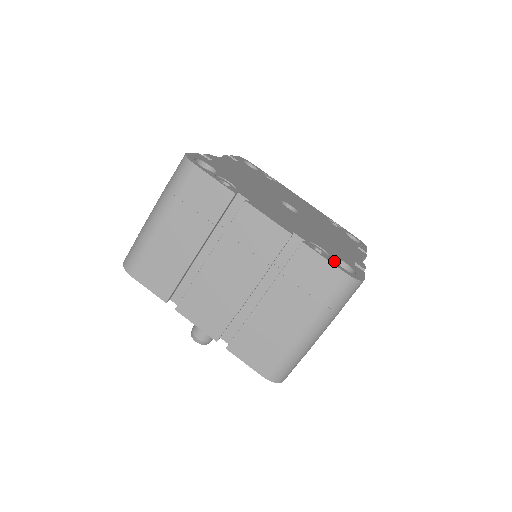
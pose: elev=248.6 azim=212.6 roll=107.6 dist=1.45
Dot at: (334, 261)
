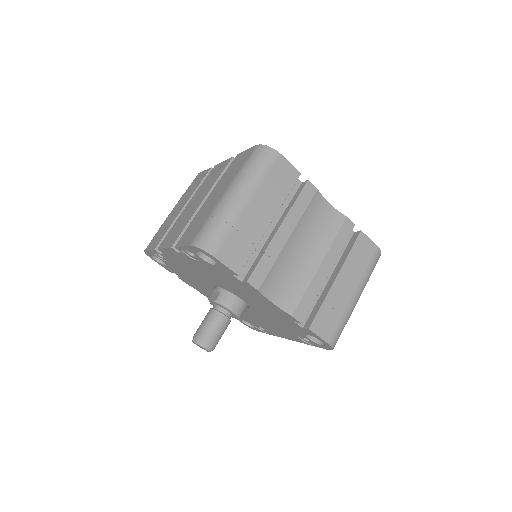
Dot at: occluded
